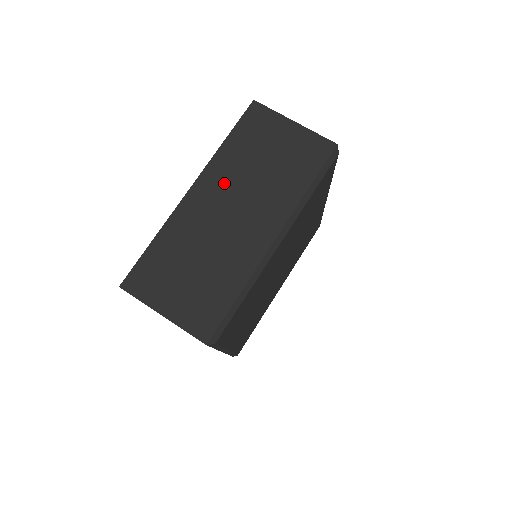
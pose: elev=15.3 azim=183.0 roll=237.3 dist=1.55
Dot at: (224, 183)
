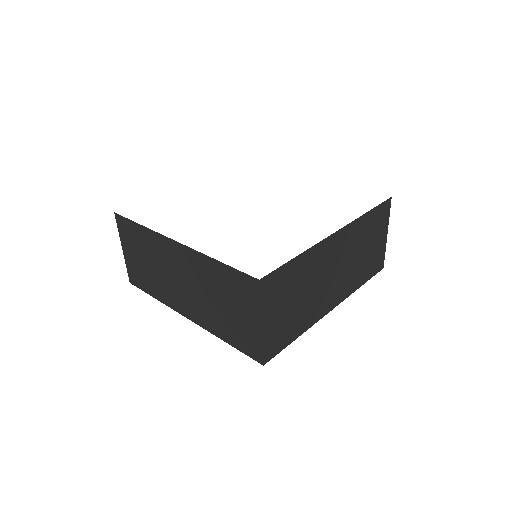
Dot at: (347, 246)
